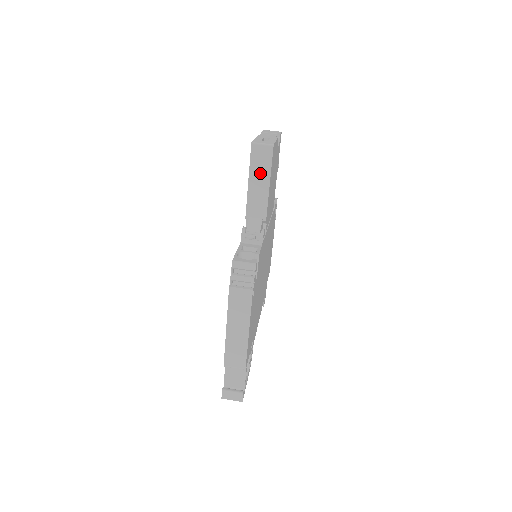
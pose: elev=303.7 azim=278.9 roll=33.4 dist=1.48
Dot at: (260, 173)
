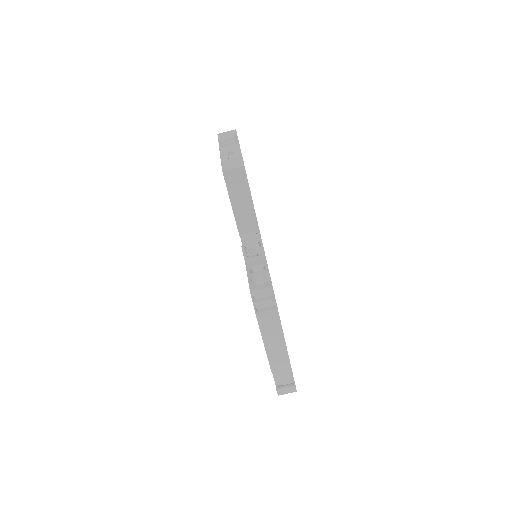
Dot at: (240, 194)
